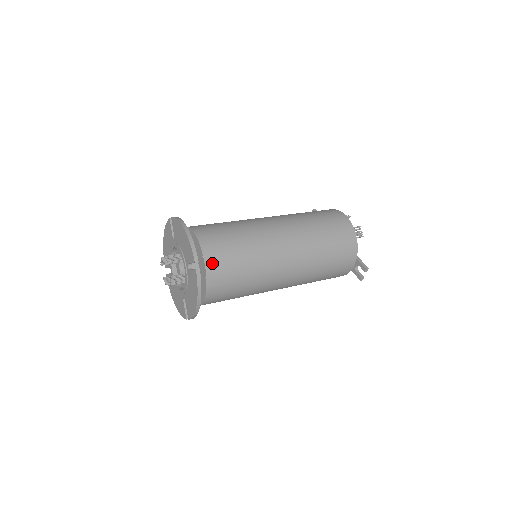
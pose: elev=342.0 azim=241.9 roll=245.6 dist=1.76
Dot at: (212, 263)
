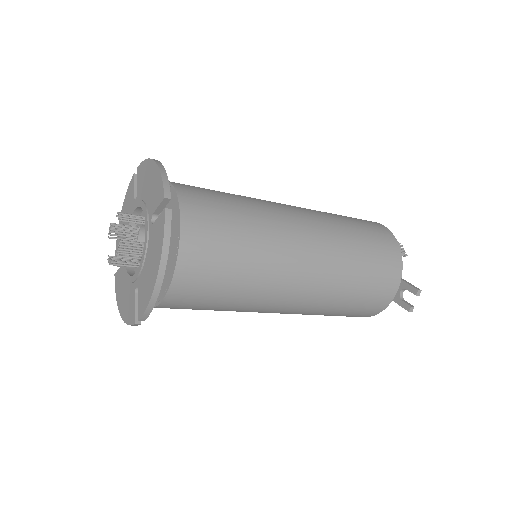
Dot at: (192, 218)
